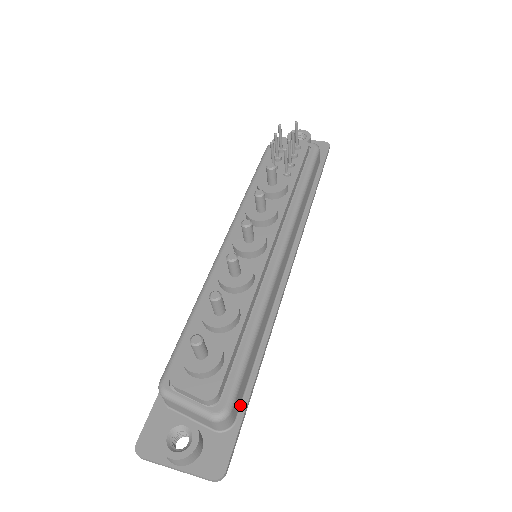
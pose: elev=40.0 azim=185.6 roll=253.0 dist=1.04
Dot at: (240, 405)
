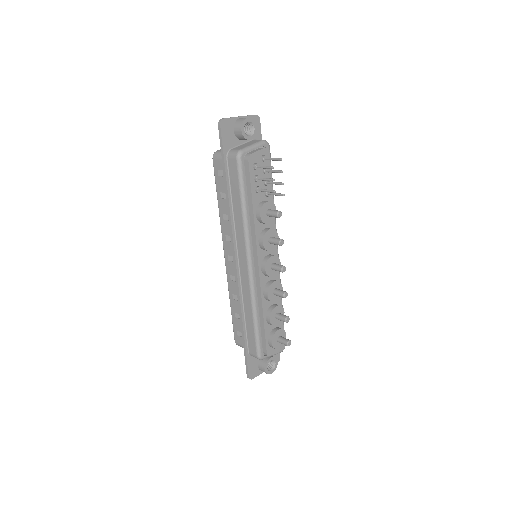
Dot at: occluded
